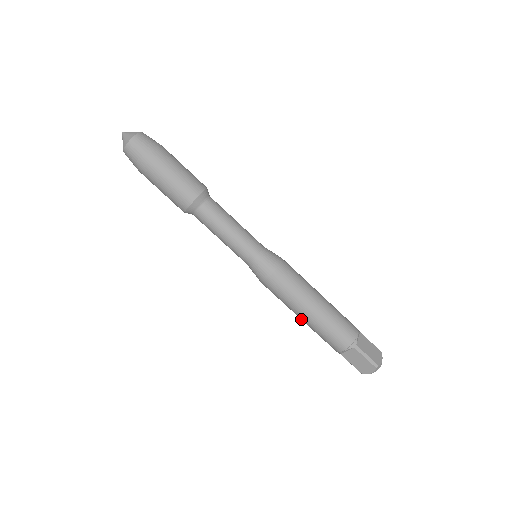
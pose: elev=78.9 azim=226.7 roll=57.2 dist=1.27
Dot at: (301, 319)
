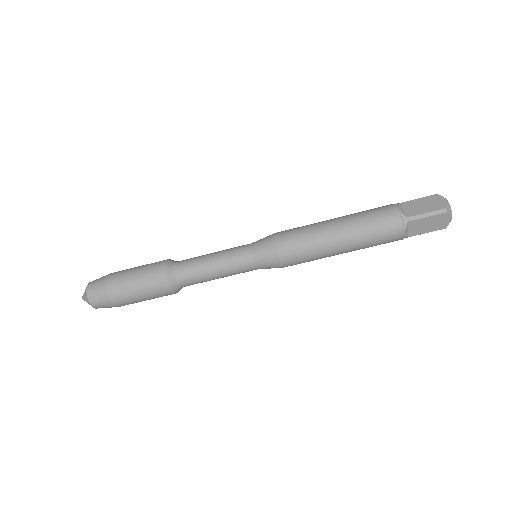
Dot at: occluded
